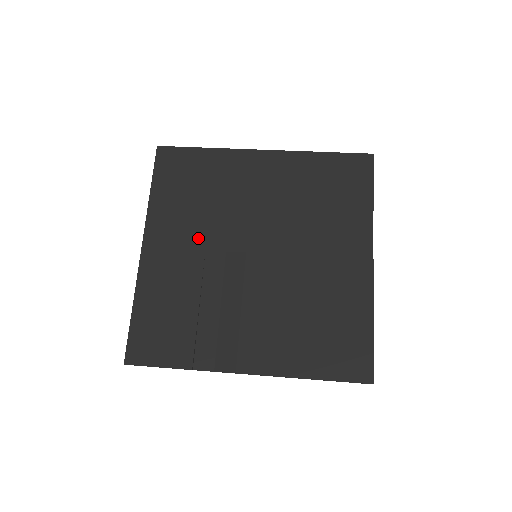
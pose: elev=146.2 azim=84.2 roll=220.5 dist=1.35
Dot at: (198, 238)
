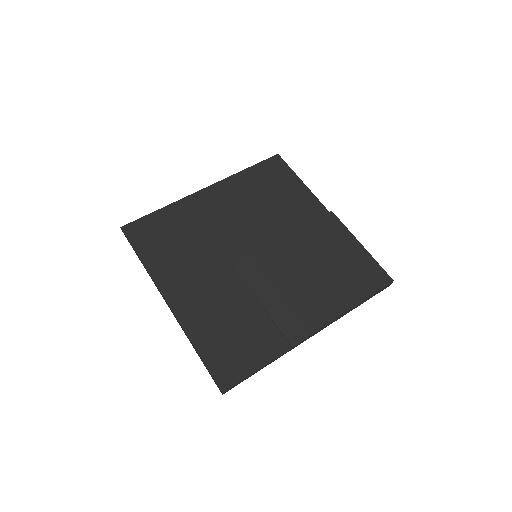
Dot at: (206, 269)
